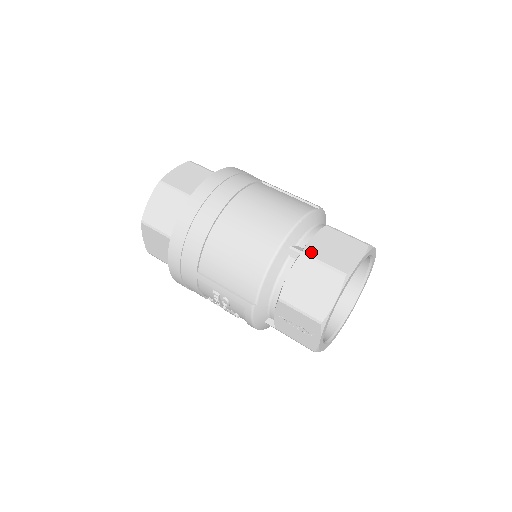
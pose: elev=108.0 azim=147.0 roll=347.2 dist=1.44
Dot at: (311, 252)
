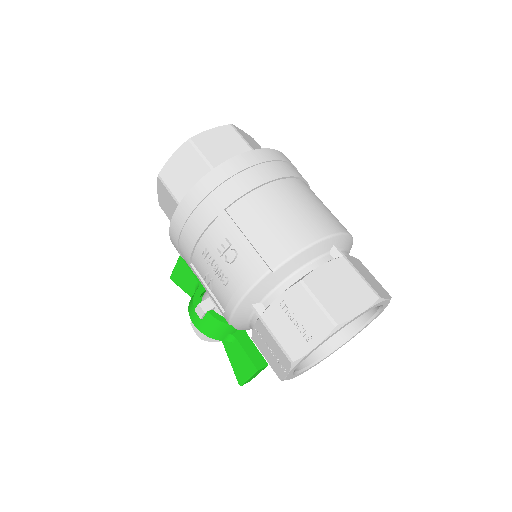
Dot at: (352, 262)
